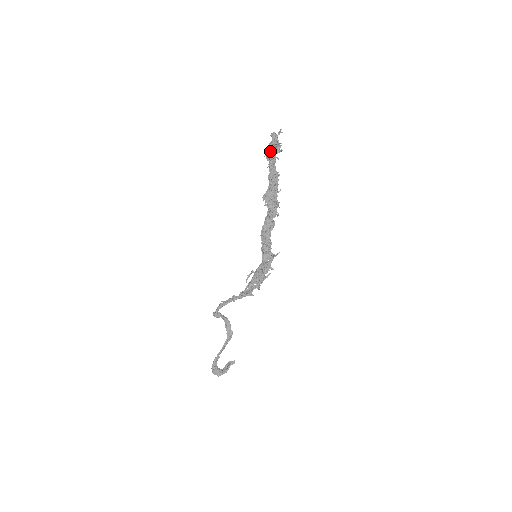
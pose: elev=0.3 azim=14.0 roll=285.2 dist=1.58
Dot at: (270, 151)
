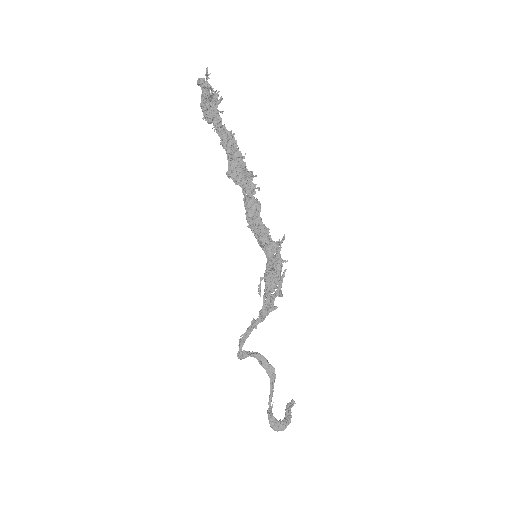
Dot at: (207, 108)
